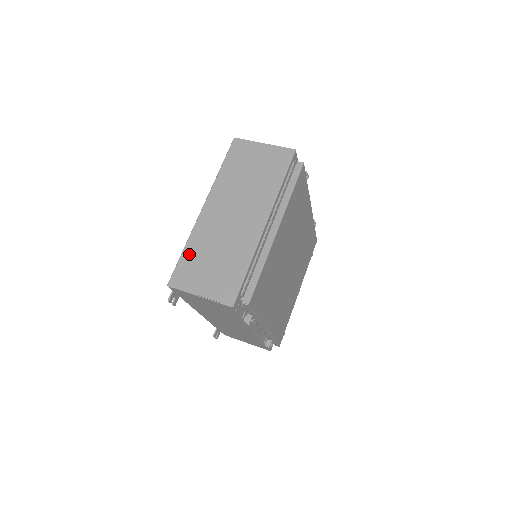
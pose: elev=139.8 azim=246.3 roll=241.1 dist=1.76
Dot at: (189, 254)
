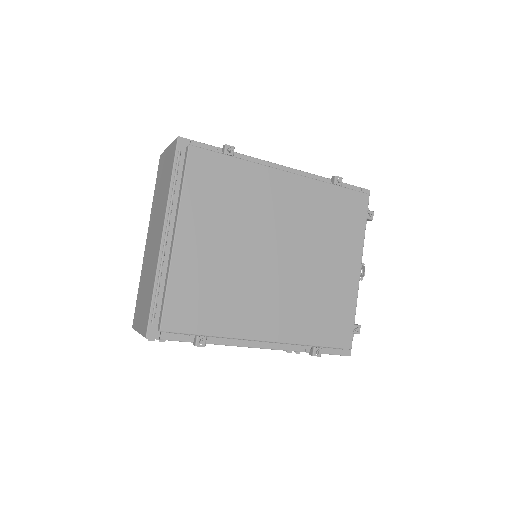
Dot at: (139, 292)
